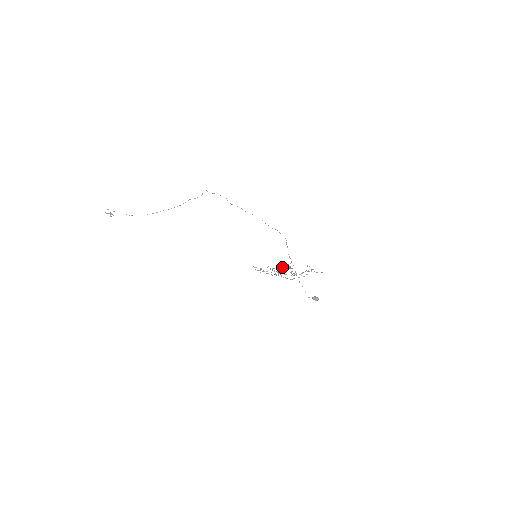
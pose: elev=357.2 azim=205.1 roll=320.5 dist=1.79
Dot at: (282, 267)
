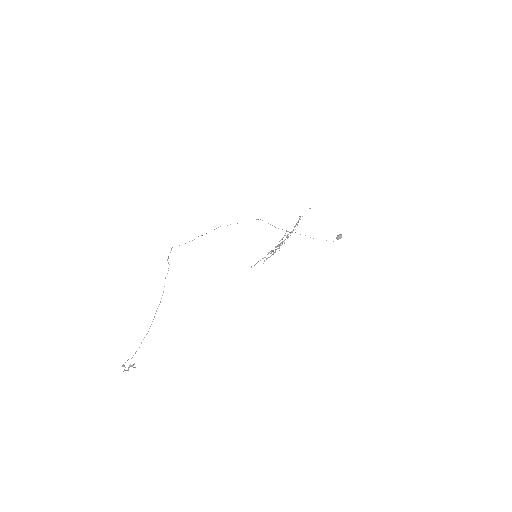
Dot at: (282, 241)
